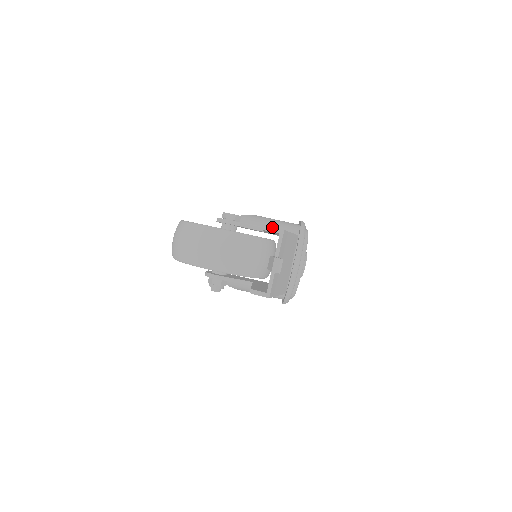
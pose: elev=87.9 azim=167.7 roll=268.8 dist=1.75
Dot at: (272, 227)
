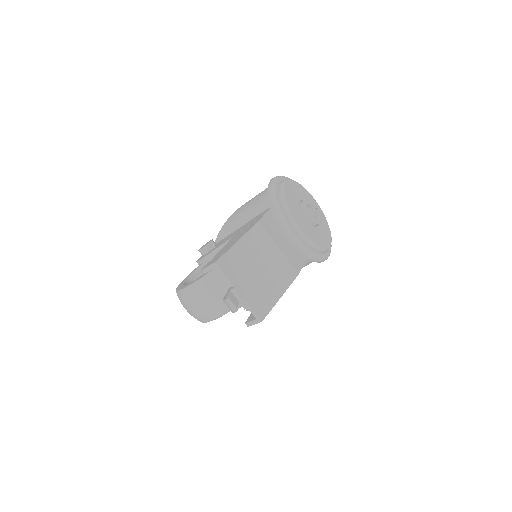
Dot at: (248, 217)
